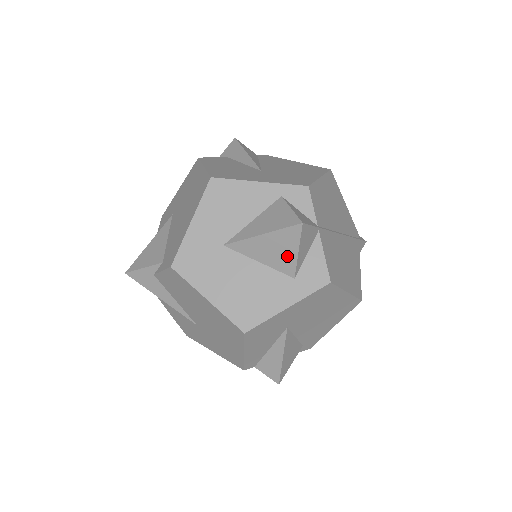
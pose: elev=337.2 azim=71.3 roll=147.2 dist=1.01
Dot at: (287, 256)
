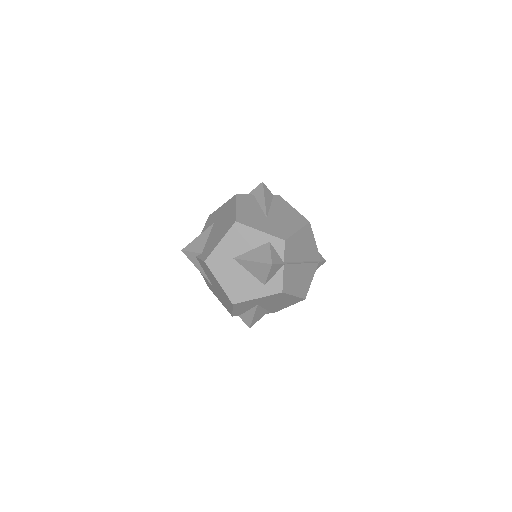
Dot at: (263, 275)
